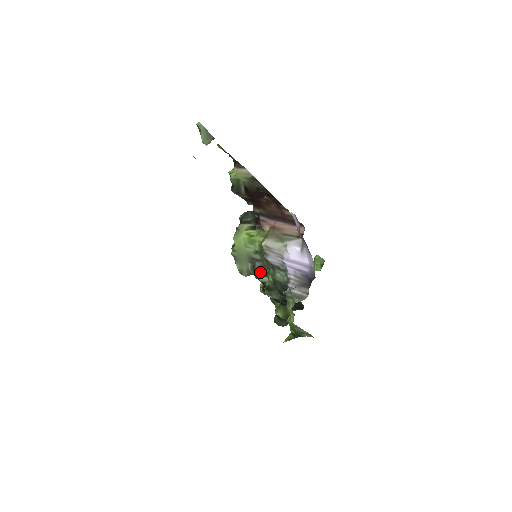
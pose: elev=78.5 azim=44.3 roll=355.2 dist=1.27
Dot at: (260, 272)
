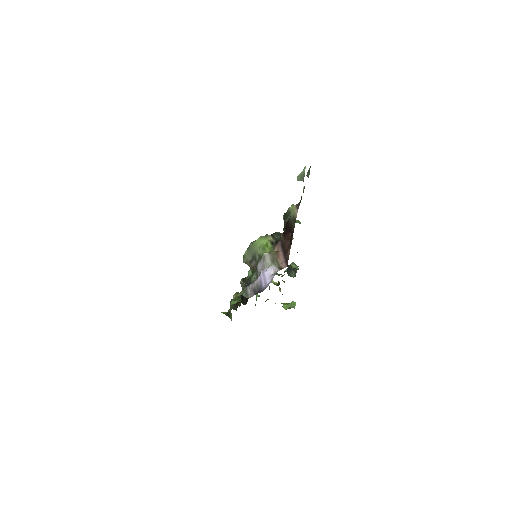
Dot at: (252, 269)
